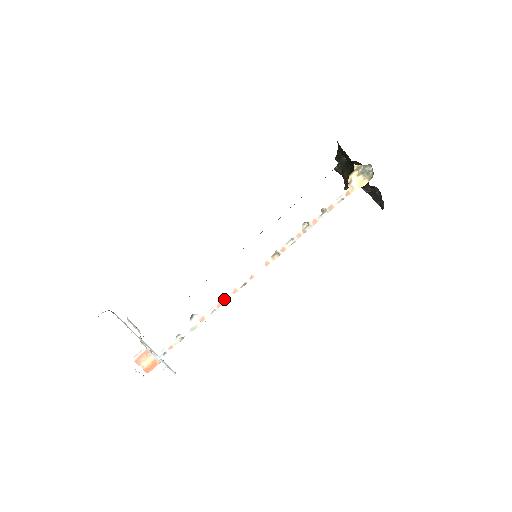
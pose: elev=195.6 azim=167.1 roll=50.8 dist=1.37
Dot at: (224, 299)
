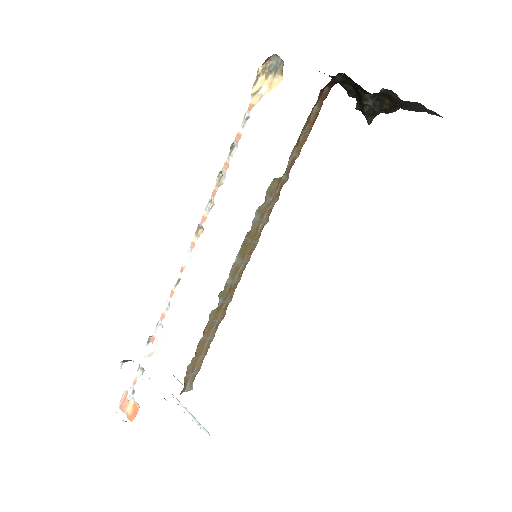
Dot at: (165, 307)
